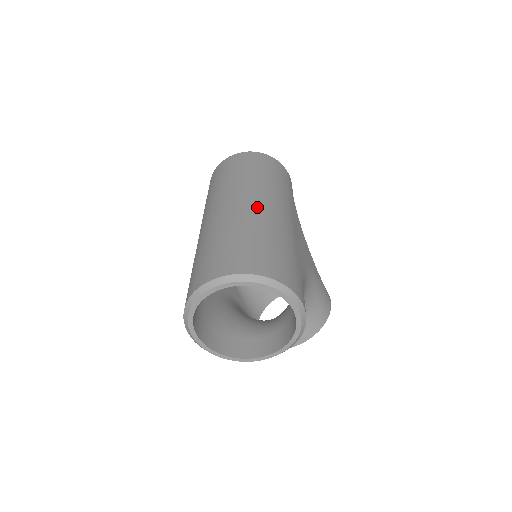
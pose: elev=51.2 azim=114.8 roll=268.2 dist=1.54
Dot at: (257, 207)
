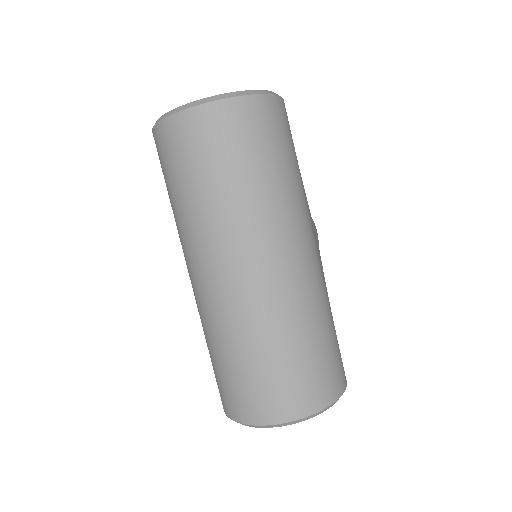
Dot at: (288, 277)
